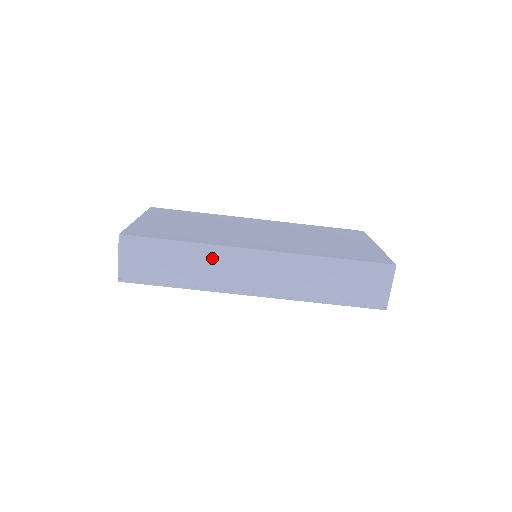
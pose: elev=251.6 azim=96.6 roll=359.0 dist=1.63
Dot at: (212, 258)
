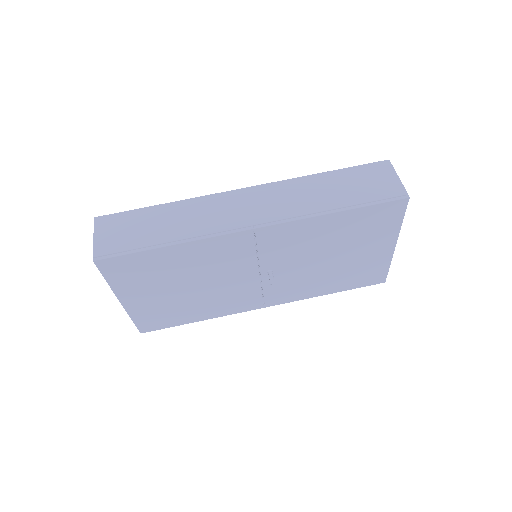
Dot at: (197, 208)
